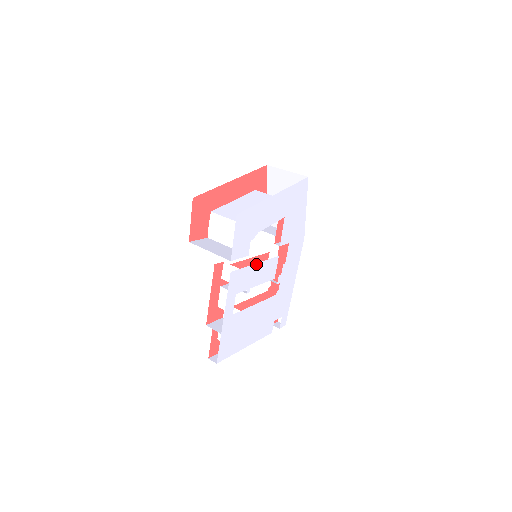
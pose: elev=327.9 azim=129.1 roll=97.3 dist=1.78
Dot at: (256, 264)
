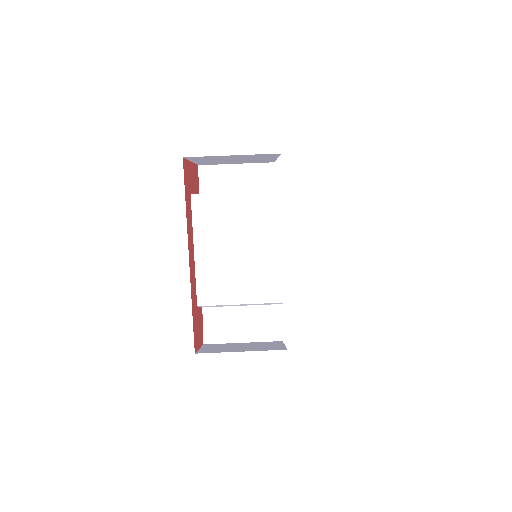
Dot at: occluded
